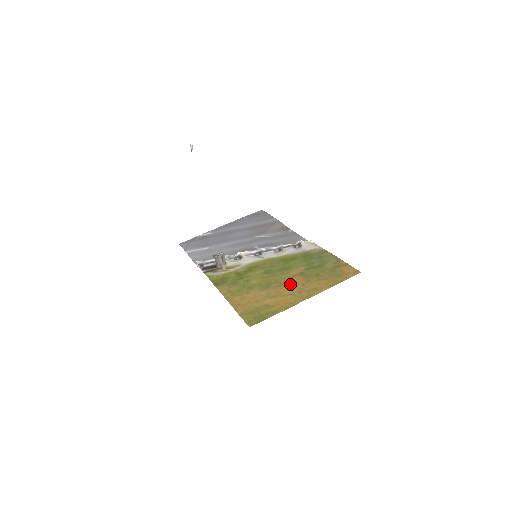
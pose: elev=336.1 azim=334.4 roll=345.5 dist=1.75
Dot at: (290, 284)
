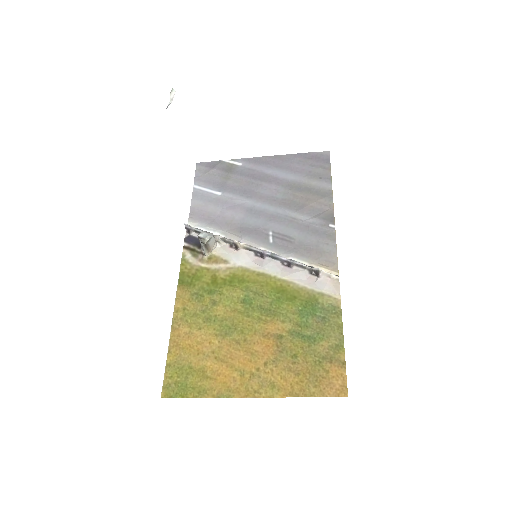
Dot at: (253, 349)
